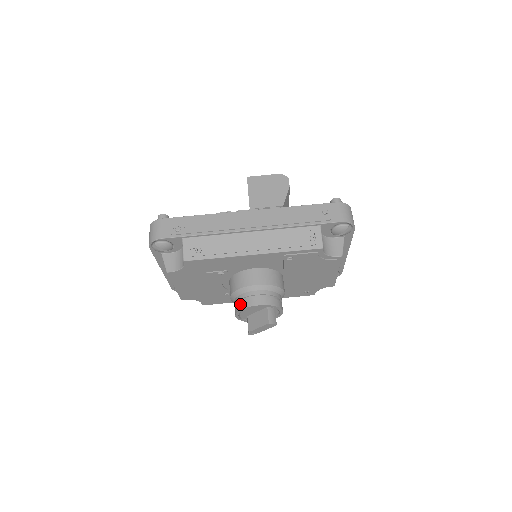
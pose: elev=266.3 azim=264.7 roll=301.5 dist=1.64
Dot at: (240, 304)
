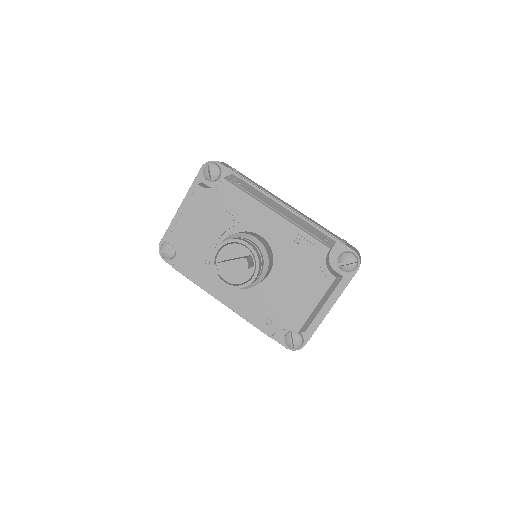
Dot at: occluded
